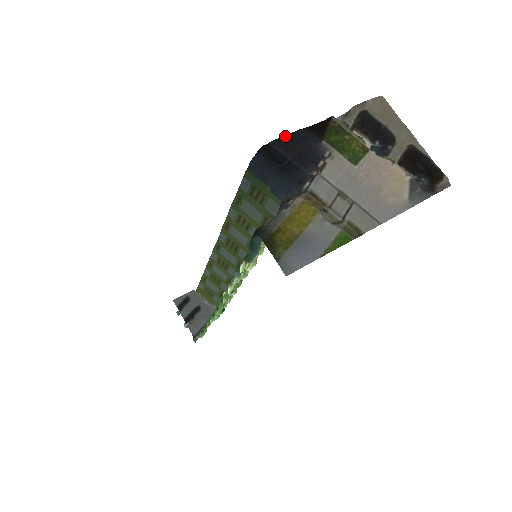
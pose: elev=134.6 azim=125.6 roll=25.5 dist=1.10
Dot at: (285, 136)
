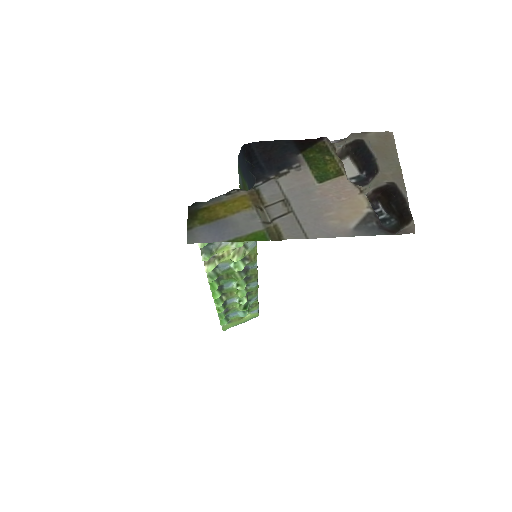
Dot at: (268, 141)
